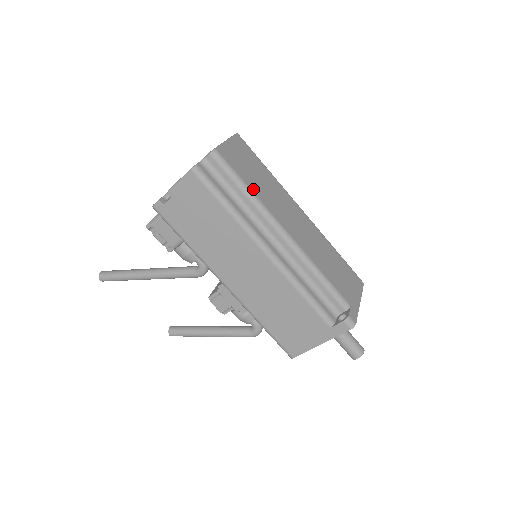
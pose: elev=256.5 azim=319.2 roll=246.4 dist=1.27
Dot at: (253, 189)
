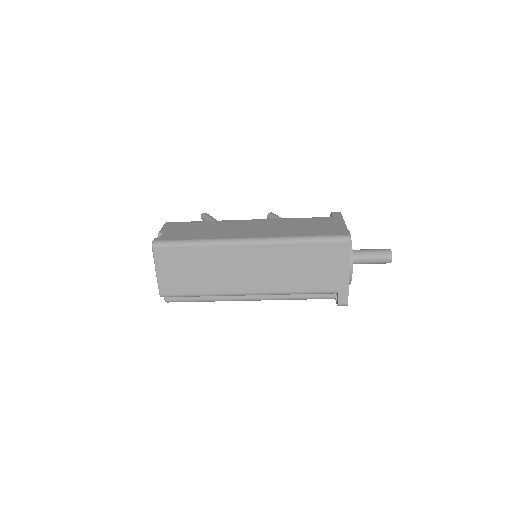
Dot at: (203, 291)
